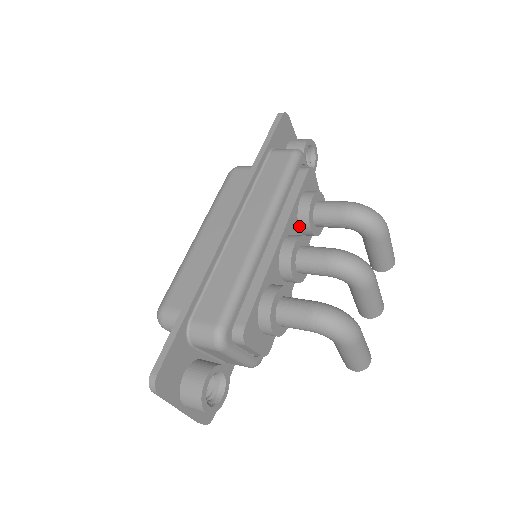
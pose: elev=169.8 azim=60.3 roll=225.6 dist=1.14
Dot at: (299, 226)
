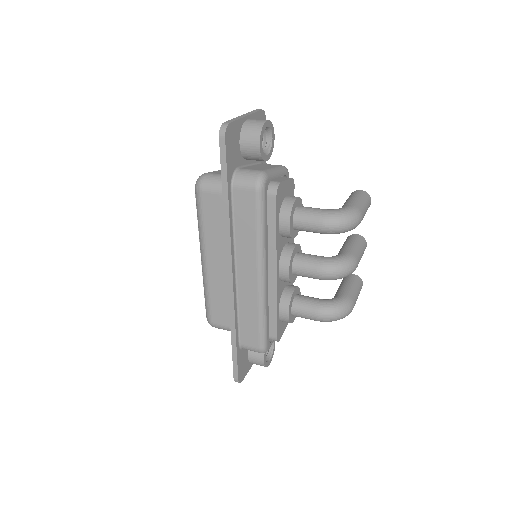
Dot at: (284, 237)
